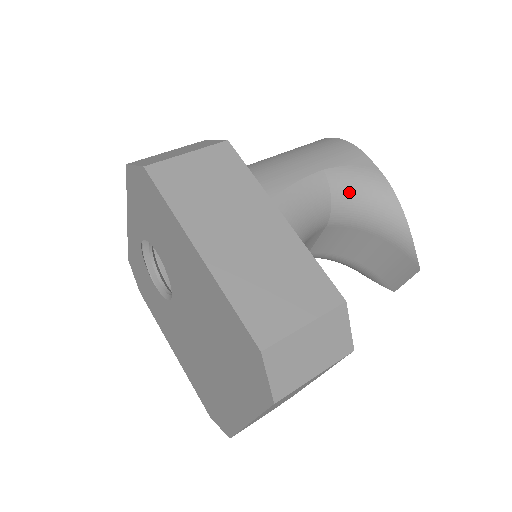
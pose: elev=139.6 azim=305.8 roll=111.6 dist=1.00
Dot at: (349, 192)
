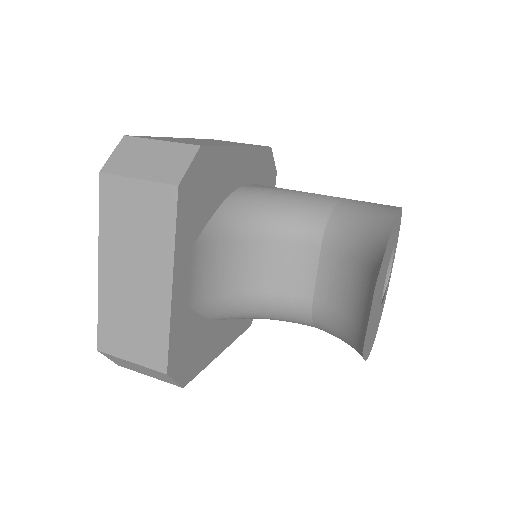
Dot at: (352, 213)
